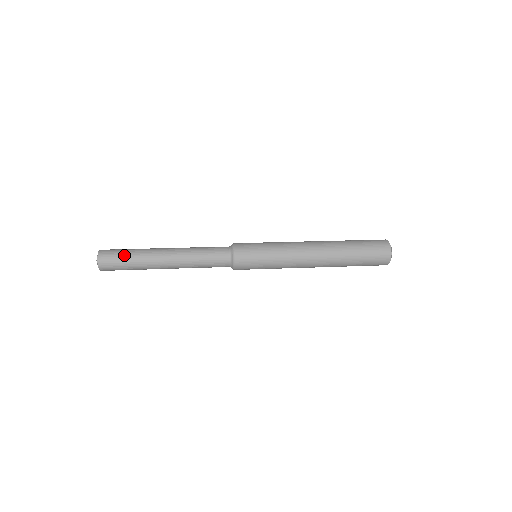
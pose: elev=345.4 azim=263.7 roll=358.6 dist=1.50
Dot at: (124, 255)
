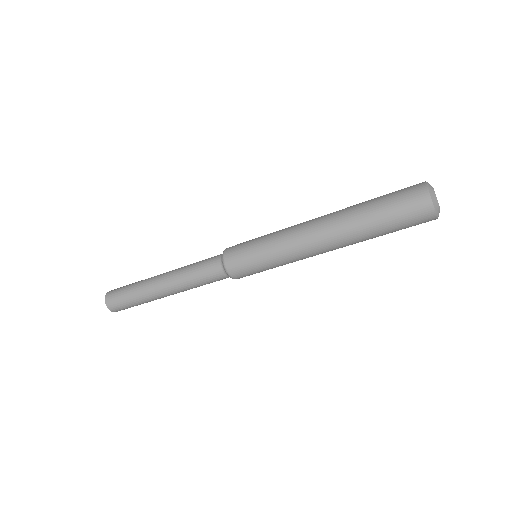
Dot at: (127, 286)
